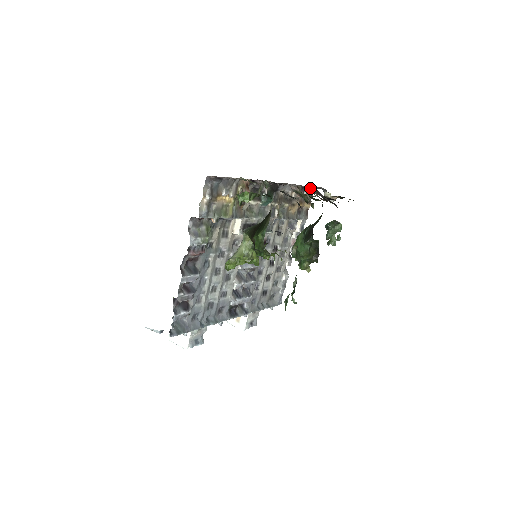
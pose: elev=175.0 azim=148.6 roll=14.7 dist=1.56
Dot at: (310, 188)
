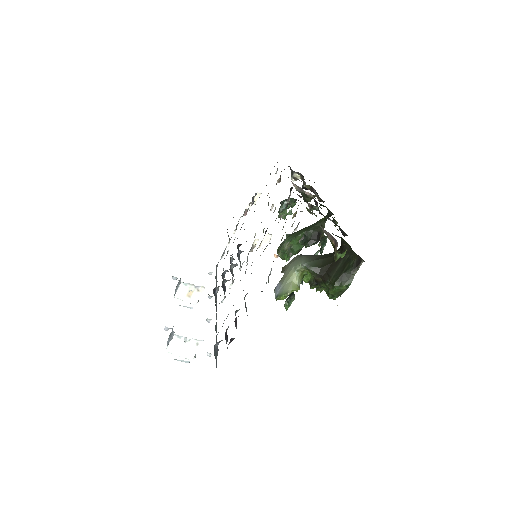
Dot at: (307, 185)
